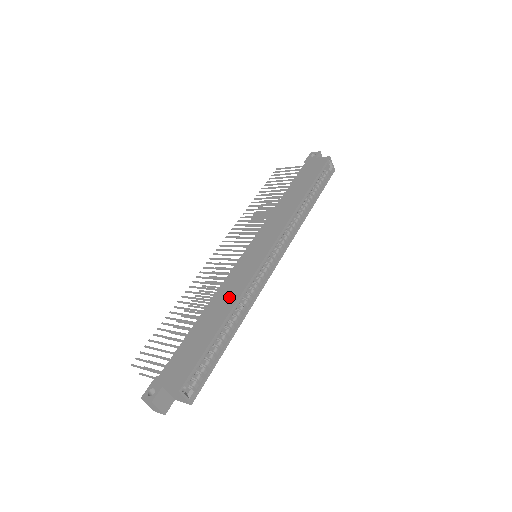
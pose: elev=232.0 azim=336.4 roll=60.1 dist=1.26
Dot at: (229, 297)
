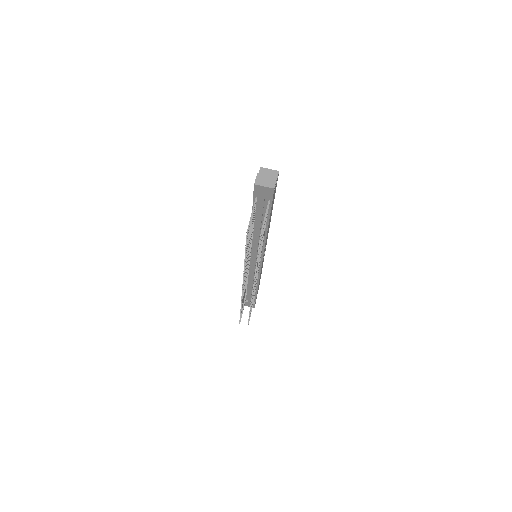
Dot at: occluded
